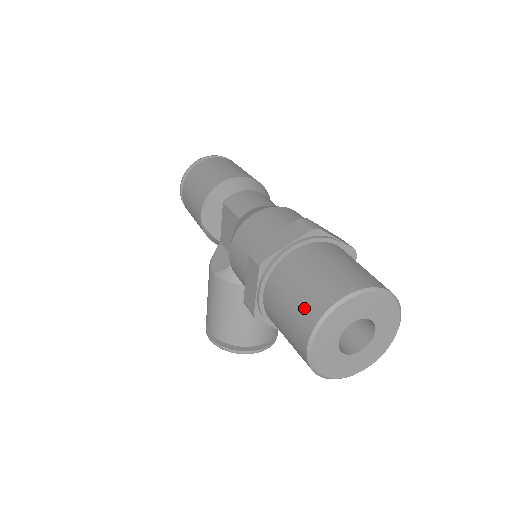
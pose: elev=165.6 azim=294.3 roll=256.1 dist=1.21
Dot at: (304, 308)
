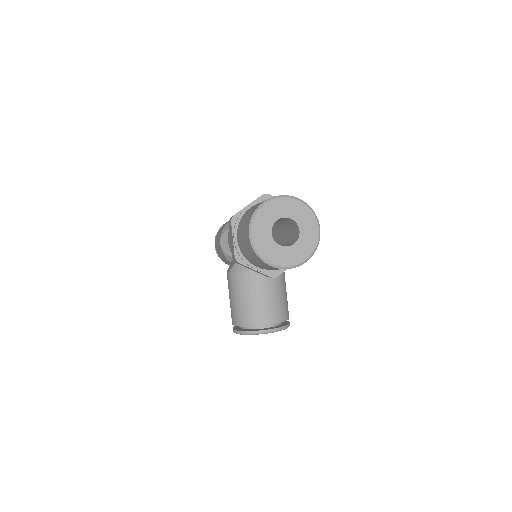
Dot at: (248, 219)
